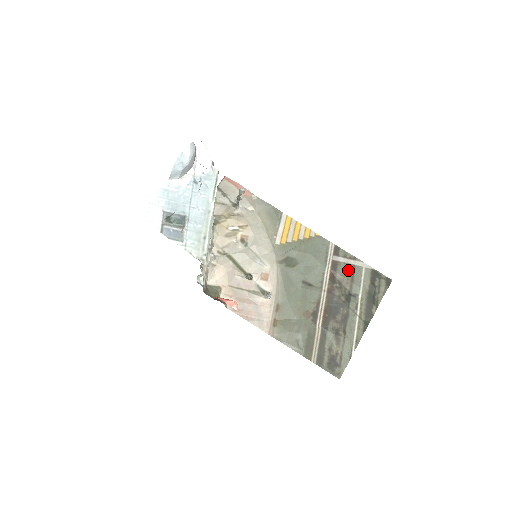
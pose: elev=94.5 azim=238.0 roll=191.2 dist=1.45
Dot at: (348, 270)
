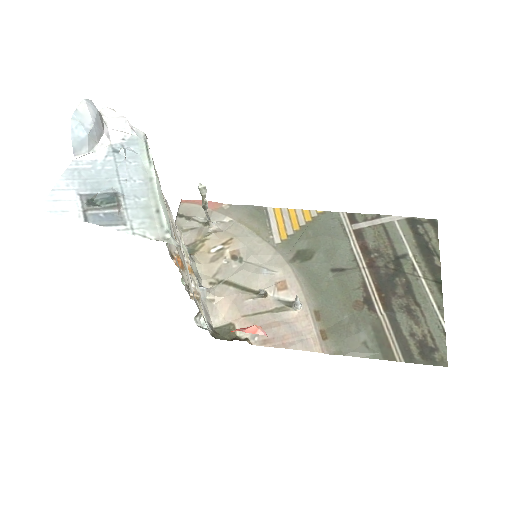
Dot at: (378, 232)
